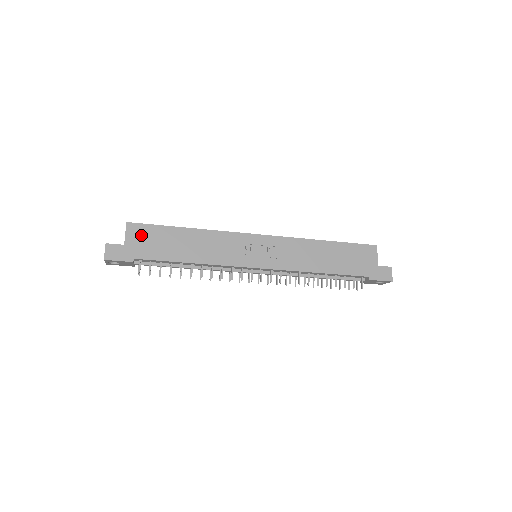
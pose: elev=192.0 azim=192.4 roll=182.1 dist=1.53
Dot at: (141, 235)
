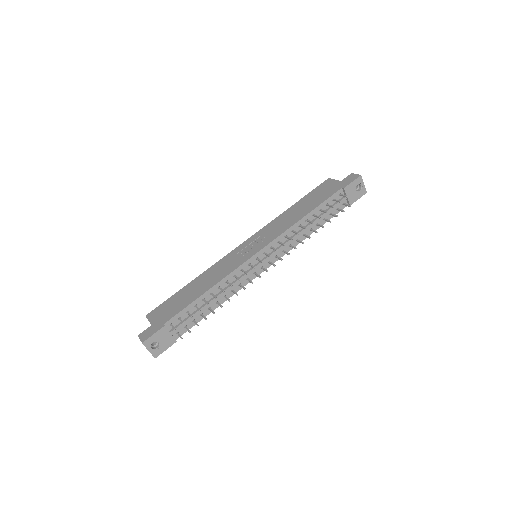
Dot at: (160, 312)
